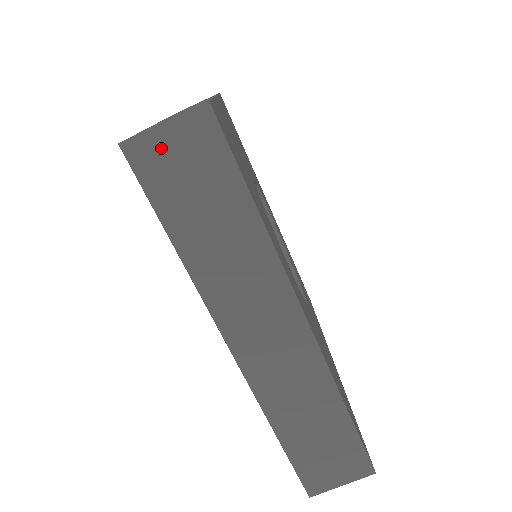
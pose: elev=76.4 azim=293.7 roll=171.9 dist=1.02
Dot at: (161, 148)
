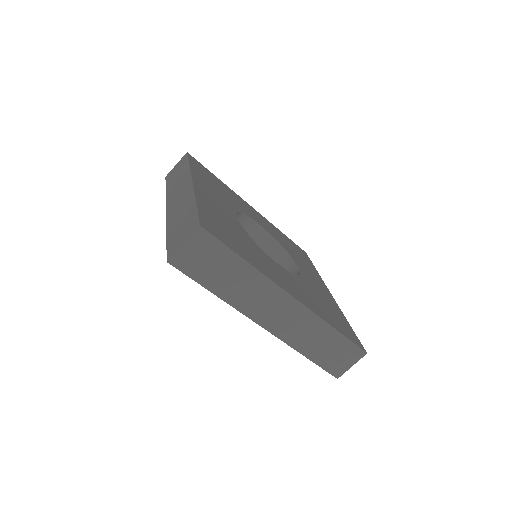
Dot at: (187, 255)
